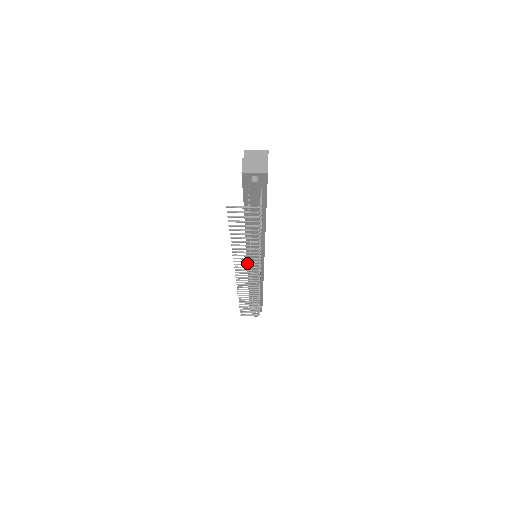
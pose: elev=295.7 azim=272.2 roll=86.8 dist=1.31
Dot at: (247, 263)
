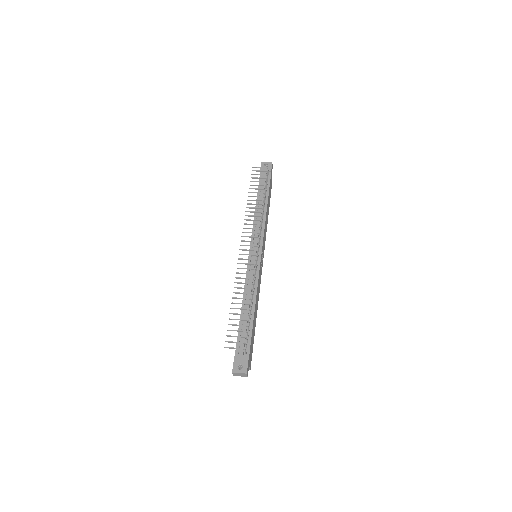
Dot at: occluded
